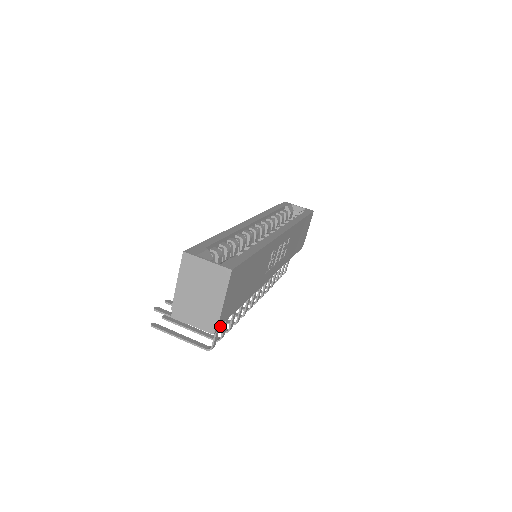
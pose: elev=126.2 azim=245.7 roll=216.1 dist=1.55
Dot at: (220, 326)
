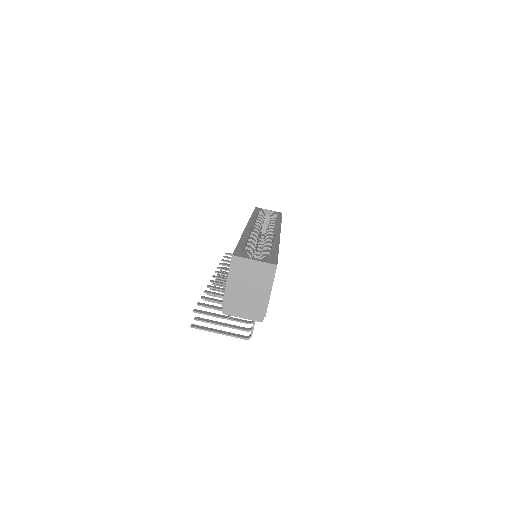
Dot at: occluded
